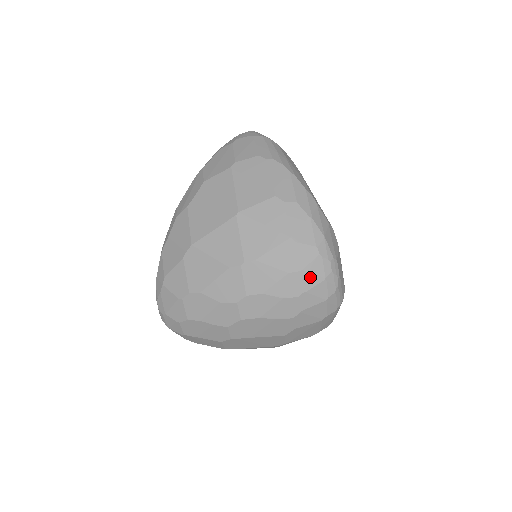
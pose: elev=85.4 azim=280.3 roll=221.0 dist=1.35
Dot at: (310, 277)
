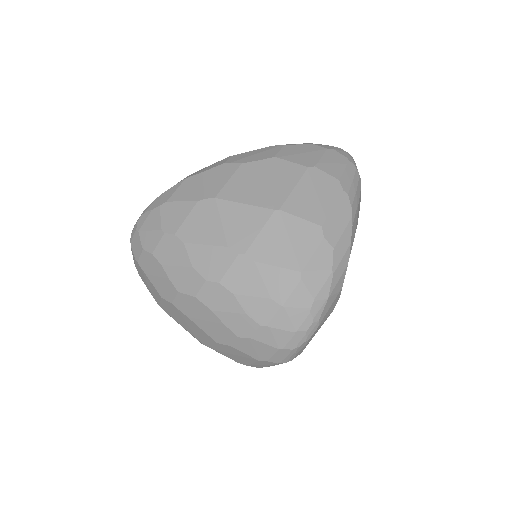
Dot at: (285, 319)
